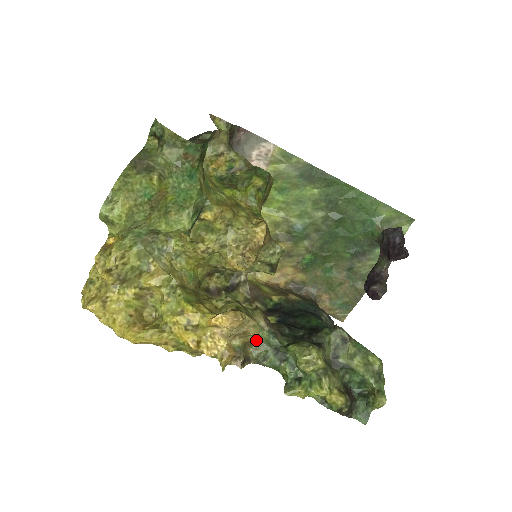
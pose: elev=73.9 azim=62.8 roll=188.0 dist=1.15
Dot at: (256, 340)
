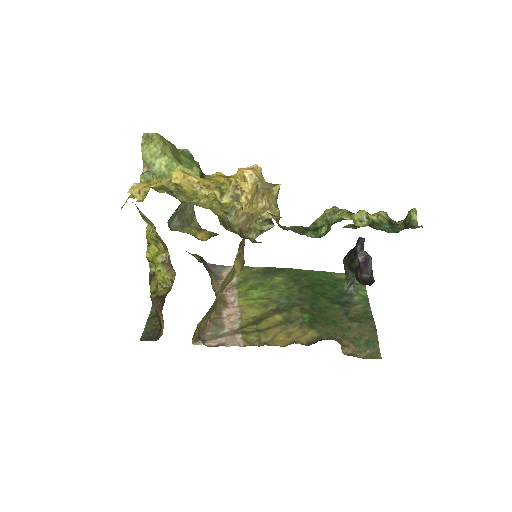
Dot at: occluded
